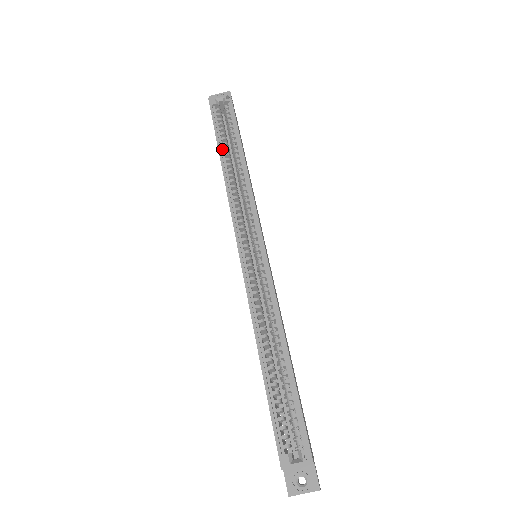
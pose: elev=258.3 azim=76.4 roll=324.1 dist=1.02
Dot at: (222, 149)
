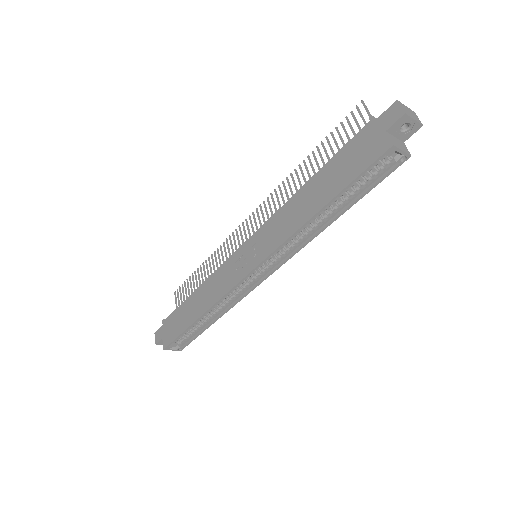
Dot at: (333, 200)
